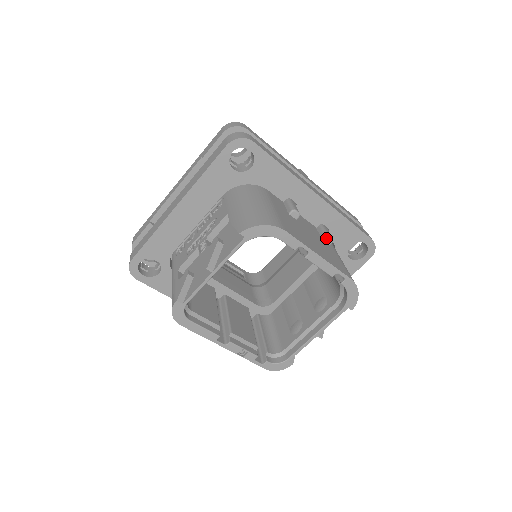
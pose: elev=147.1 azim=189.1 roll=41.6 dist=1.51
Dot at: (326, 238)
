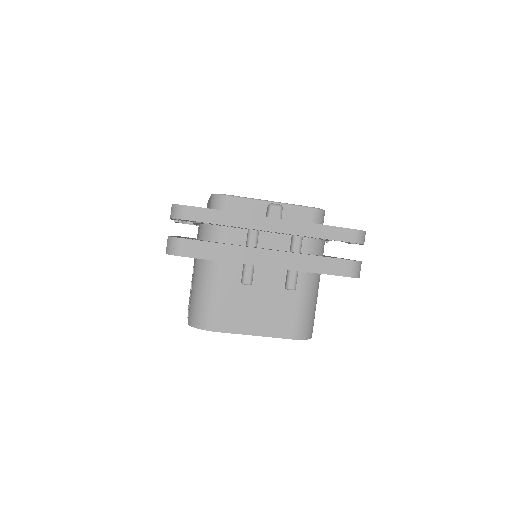
Dot at: (287, 289)
